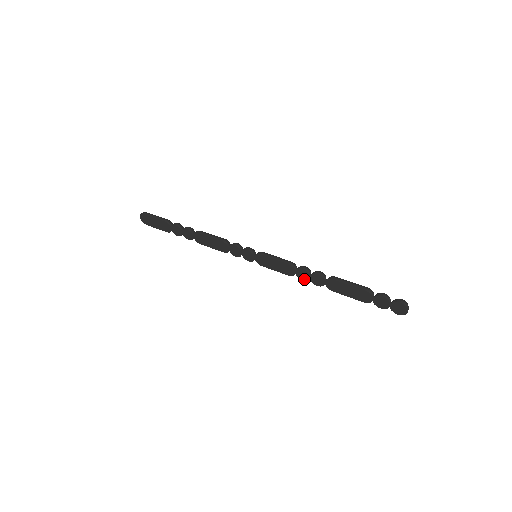
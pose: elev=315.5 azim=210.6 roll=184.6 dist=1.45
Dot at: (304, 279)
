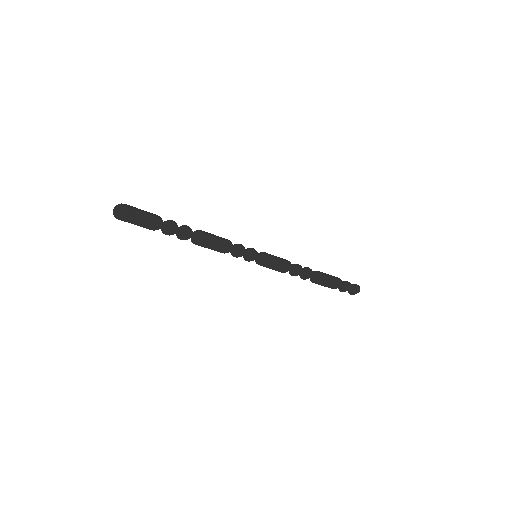
Dot at: (294, 274)
